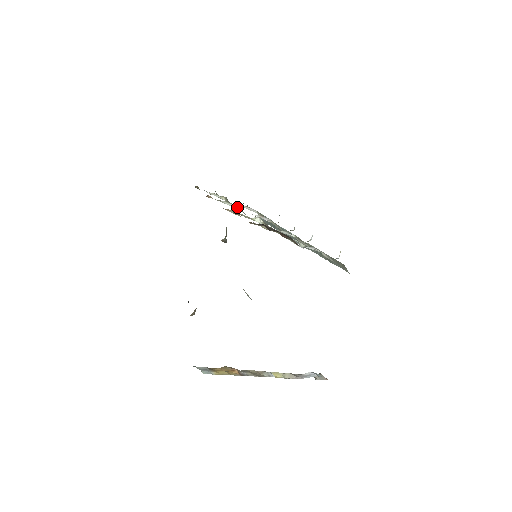
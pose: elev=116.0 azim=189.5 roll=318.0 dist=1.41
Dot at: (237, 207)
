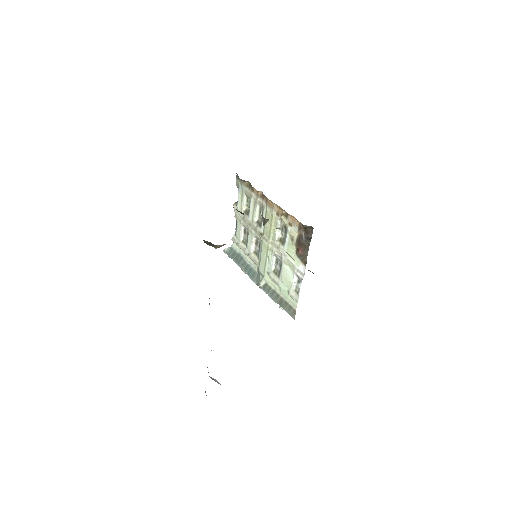
Dot at: (257, 219)
